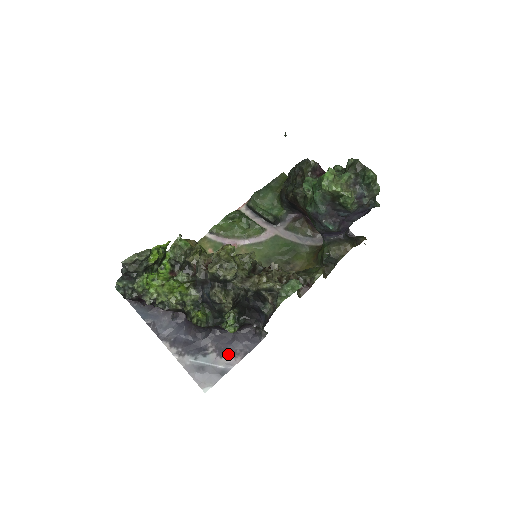
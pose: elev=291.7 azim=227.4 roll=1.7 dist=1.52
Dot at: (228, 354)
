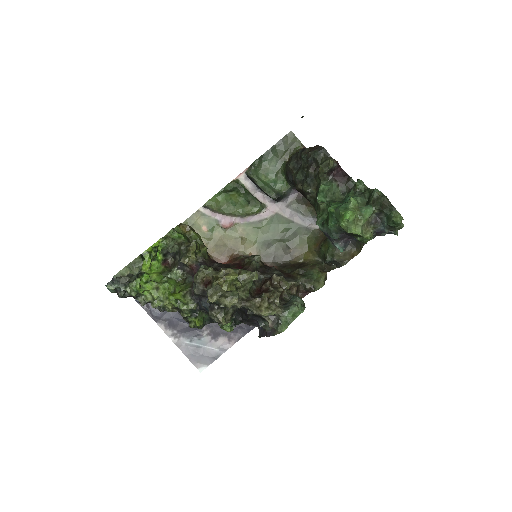
Dot at: (222, 338)
